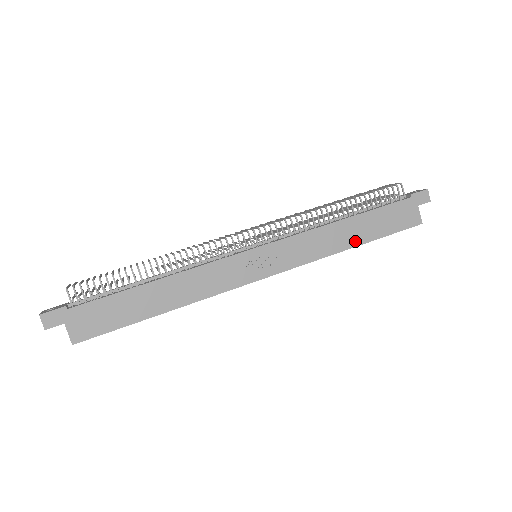
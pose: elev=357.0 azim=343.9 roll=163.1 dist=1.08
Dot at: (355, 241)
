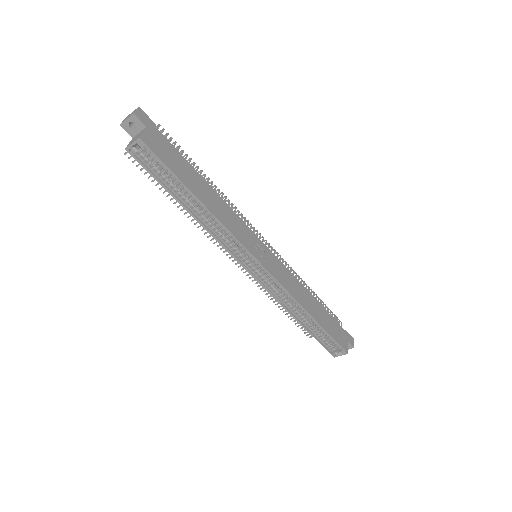
Dot at: (313, 314)
